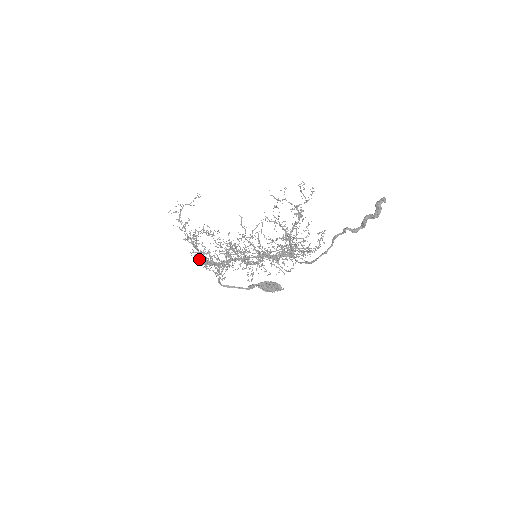
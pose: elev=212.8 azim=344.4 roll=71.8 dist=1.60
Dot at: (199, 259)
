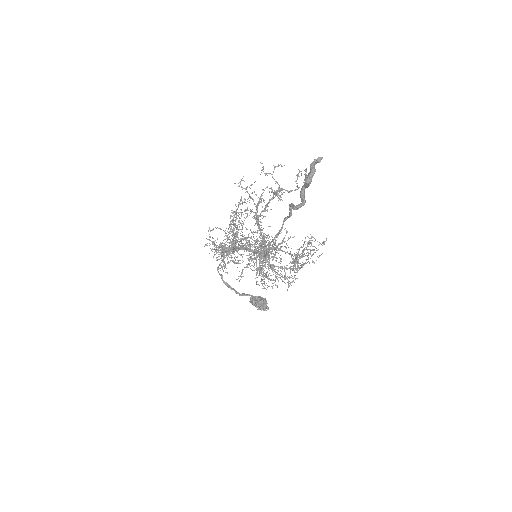
Dot at: occluded
